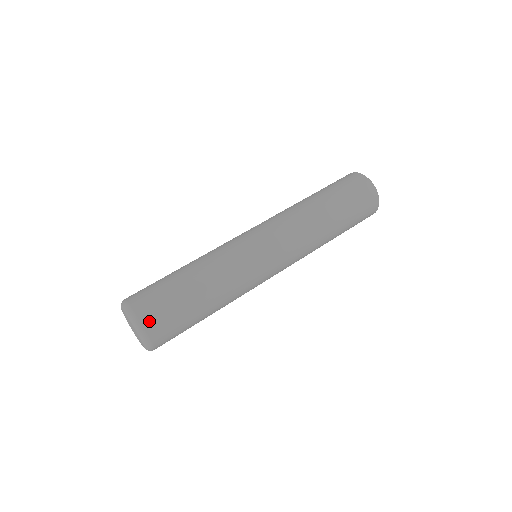
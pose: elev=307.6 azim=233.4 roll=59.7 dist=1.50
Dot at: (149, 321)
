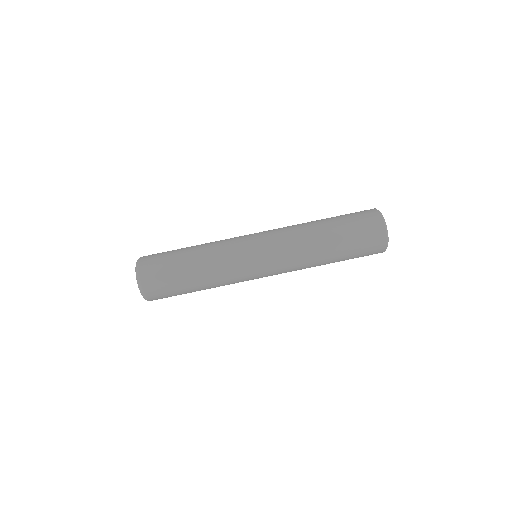
Dot at: (147, 280)
